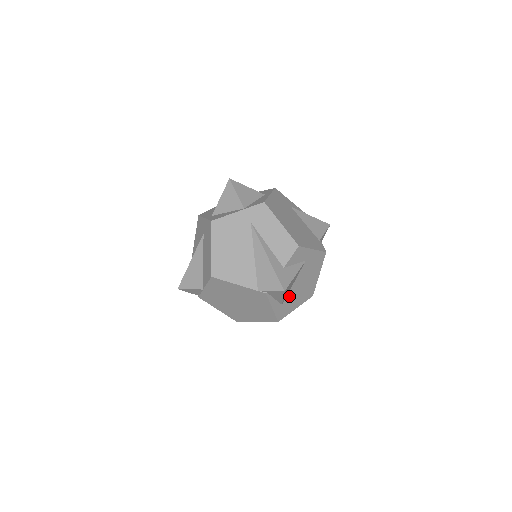
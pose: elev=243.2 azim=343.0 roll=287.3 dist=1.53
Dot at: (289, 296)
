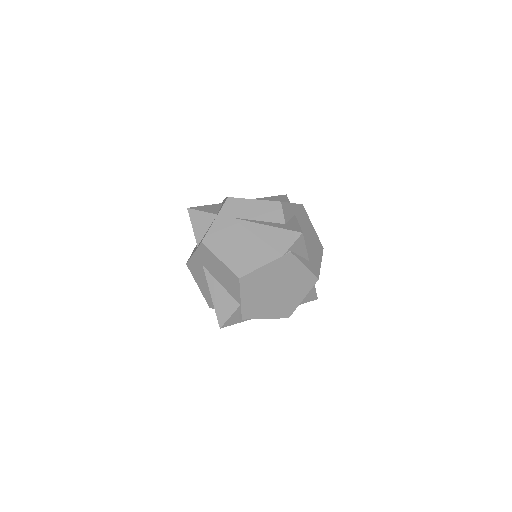
Dot at: (308, 252)
